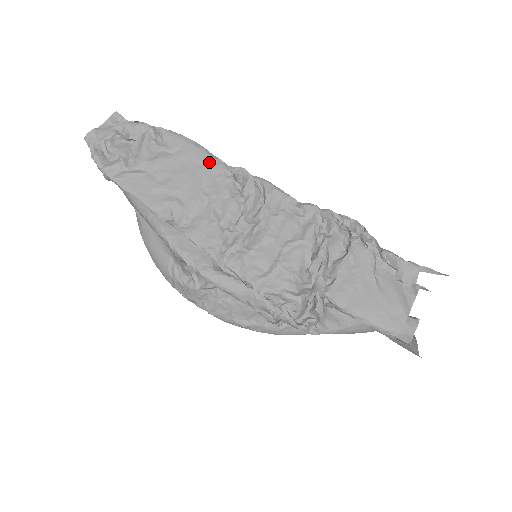
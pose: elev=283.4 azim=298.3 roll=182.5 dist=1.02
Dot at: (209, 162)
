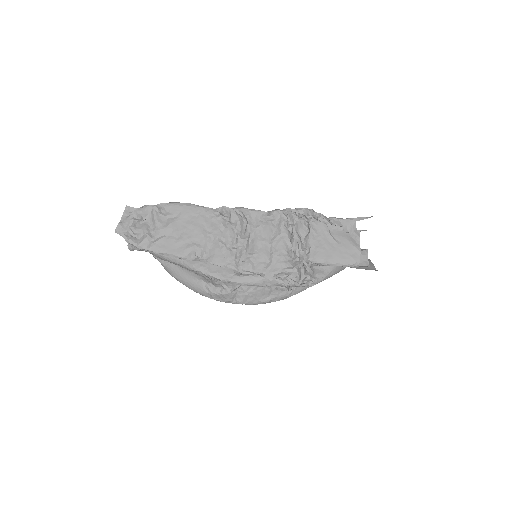
Dot at: (202, 212)
